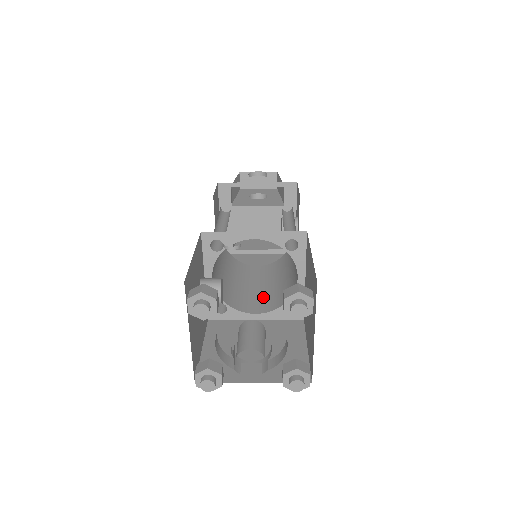
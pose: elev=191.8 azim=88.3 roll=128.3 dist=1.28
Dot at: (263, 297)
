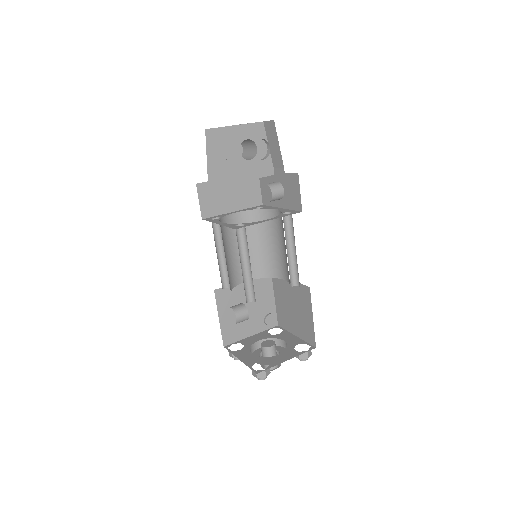
Dot at: occluded
